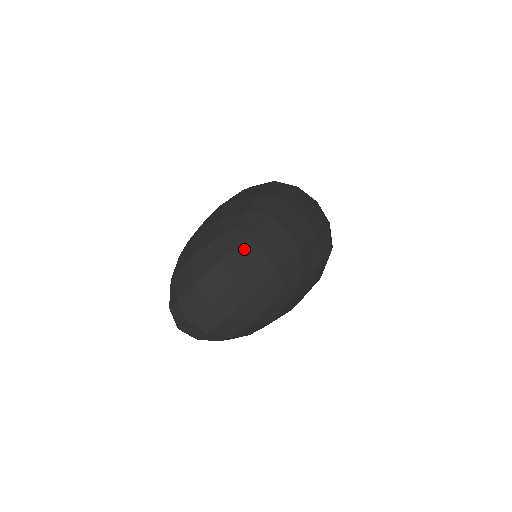
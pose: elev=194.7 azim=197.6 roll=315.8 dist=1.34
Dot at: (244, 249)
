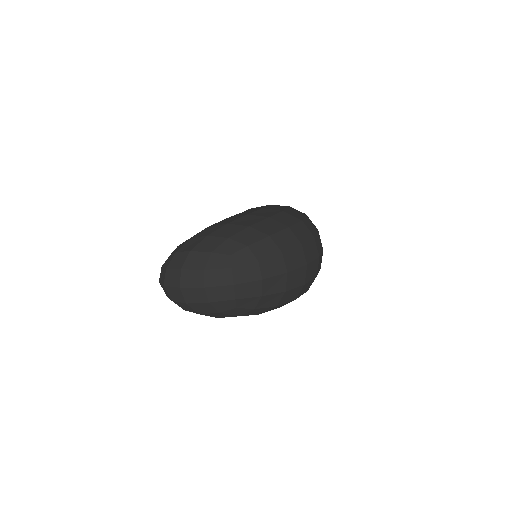
Dot at: (223, 273)
